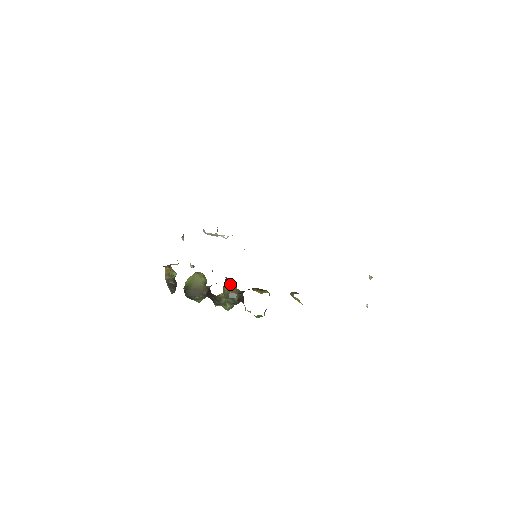
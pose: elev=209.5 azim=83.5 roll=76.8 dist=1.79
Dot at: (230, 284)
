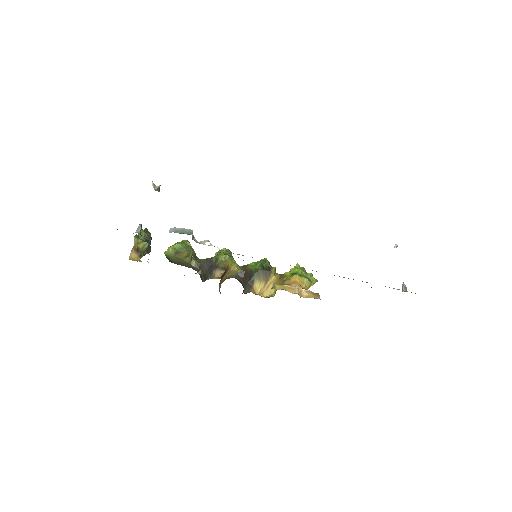
Dot at: (225, 273)
